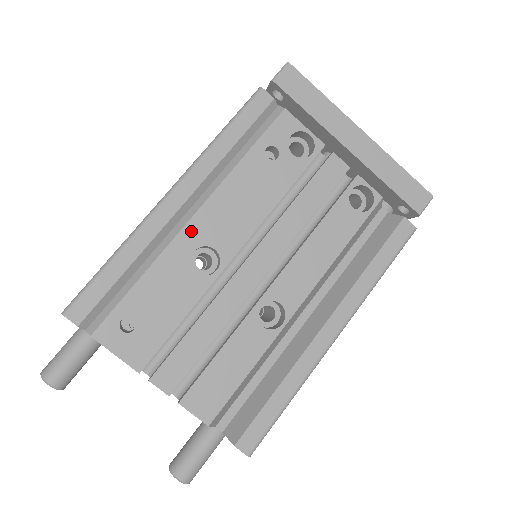
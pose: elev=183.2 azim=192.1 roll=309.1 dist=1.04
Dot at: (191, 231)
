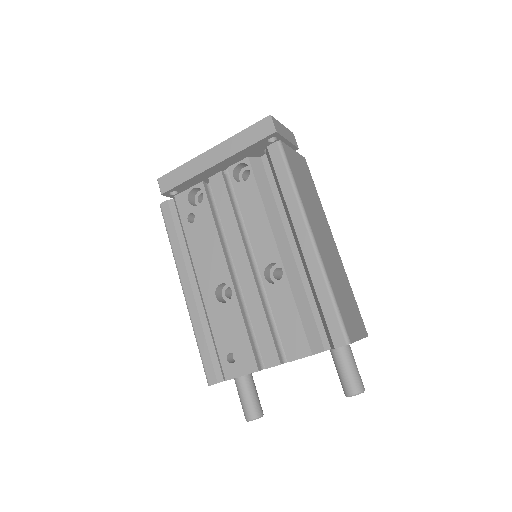
Dot at: (205, 291)
